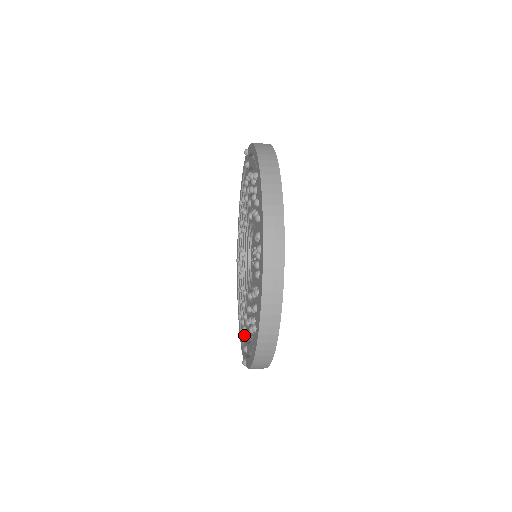
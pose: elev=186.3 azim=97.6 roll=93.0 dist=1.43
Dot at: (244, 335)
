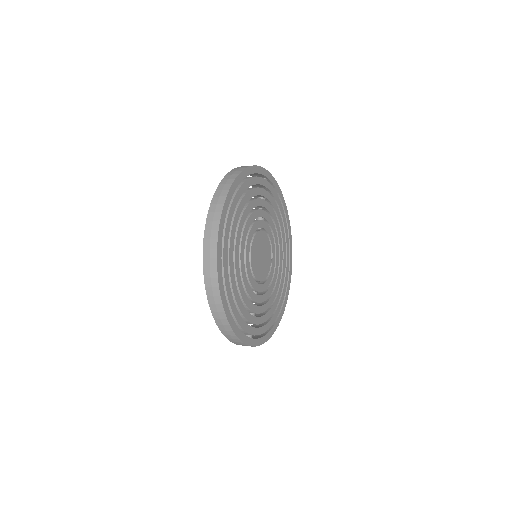
Dot at: occluded
